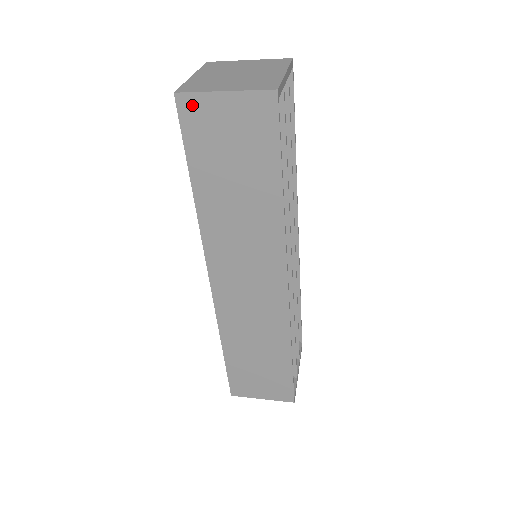
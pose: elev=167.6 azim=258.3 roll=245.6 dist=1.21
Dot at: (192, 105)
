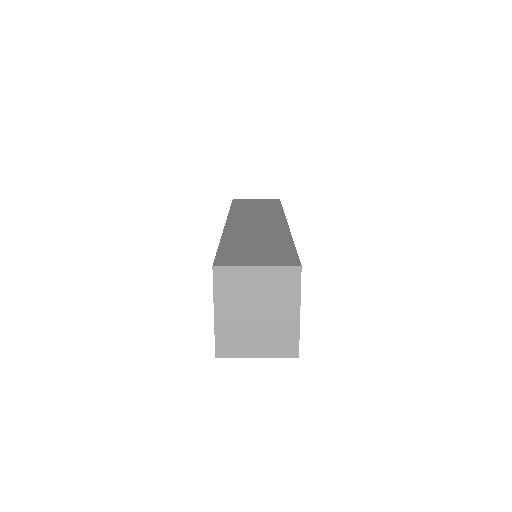
Dot at: occluded
